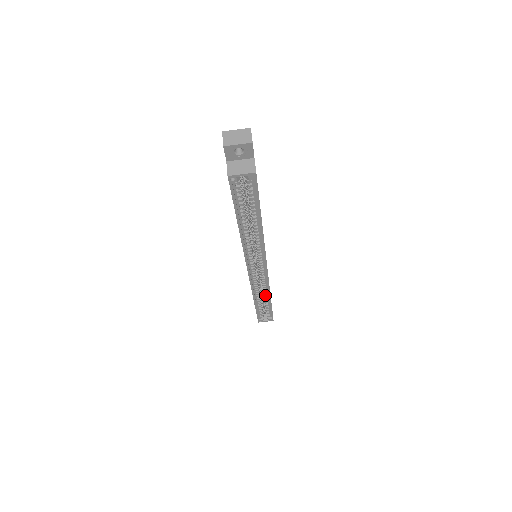
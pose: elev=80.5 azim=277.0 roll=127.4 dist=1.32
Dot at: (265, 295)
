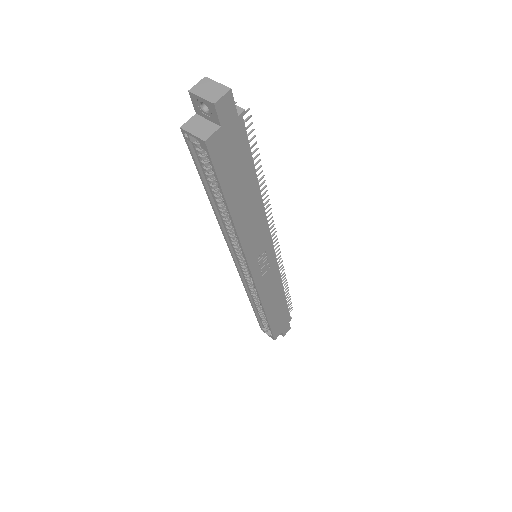
Dot at: occluded
